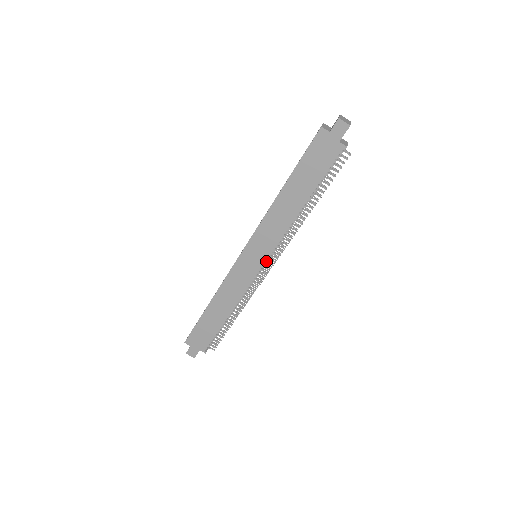
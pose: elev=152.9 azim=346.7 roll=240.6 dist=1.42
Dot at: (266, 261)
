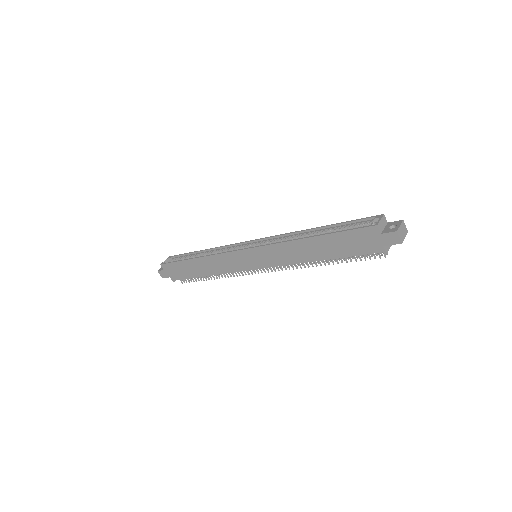
Dot at: occluded
